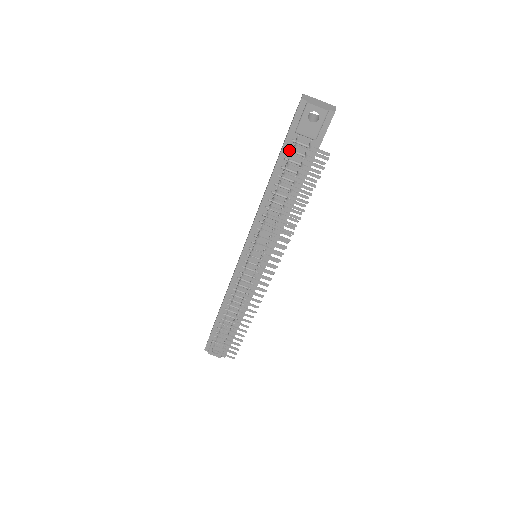
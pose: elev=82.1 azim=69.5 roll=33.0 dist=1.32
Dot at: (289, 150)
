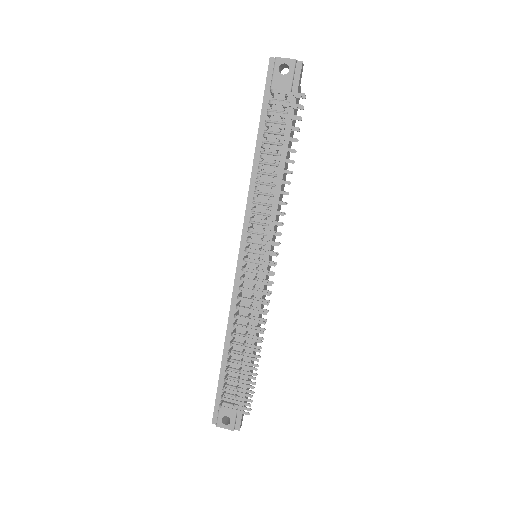
Dot at: (268, 110)
